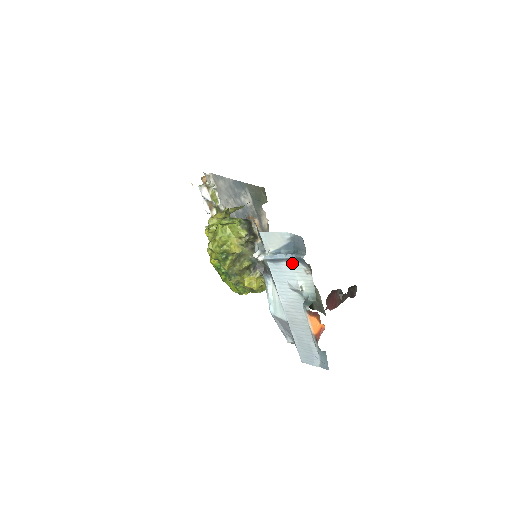
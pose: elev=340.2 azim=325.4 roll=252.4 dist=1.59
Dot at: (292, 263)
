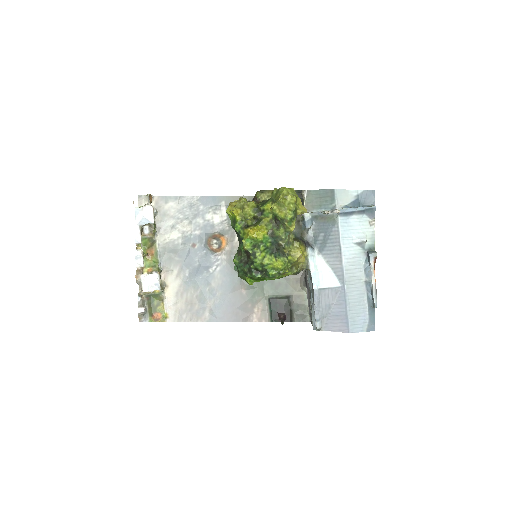
Dot at: (360, 216)
